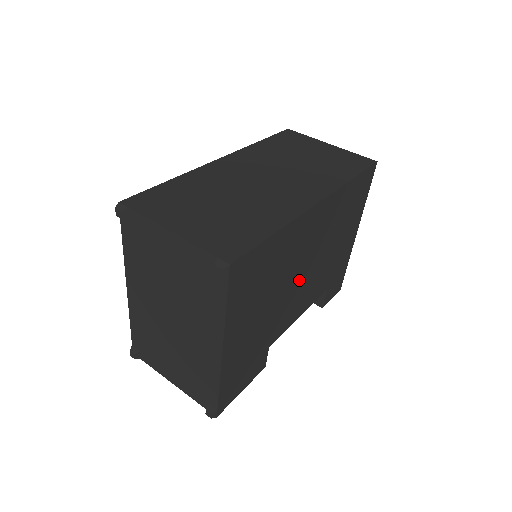
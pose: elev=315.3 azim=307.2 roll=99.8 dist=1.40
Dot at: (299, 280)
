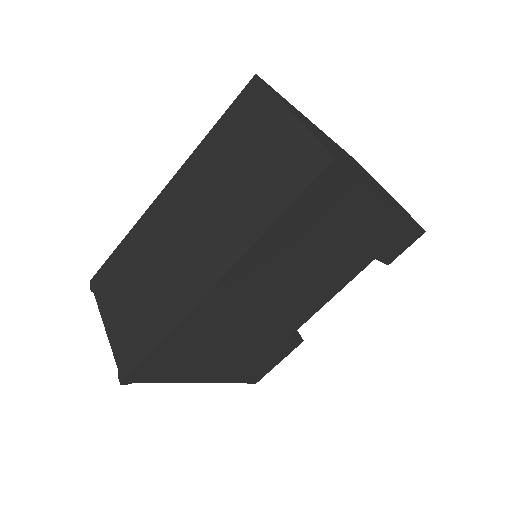
Dot at: (276, 306)
